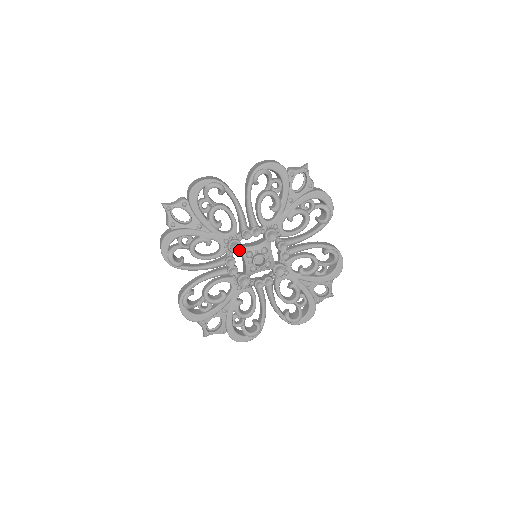
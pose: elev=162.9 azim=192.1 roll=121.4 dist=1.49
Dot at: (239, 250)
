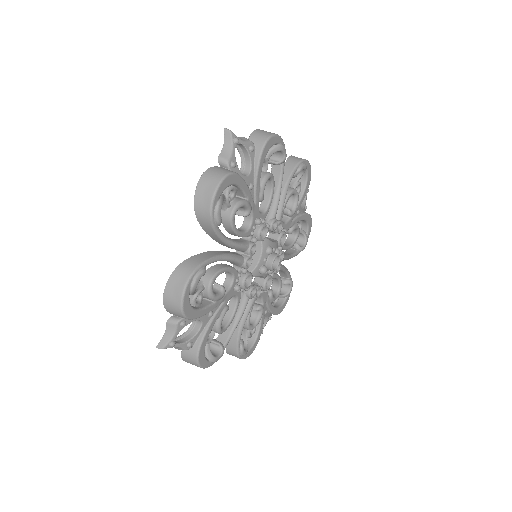
Dot at: (252, 278)
